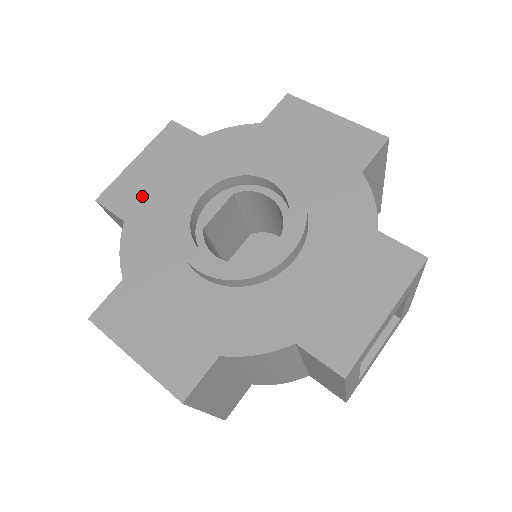
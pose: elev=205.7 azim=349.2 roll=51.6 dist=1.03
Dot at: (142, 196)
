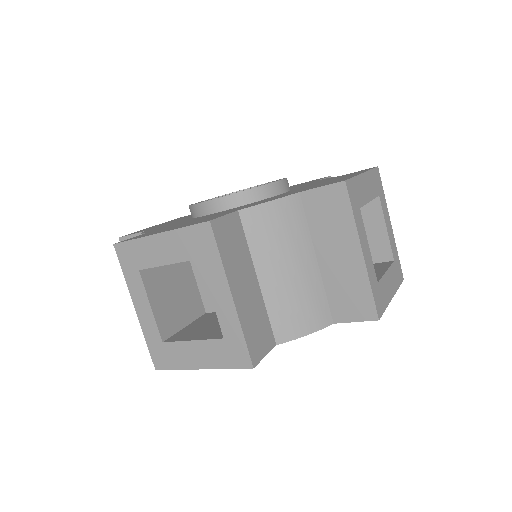
Dot at: occluded
